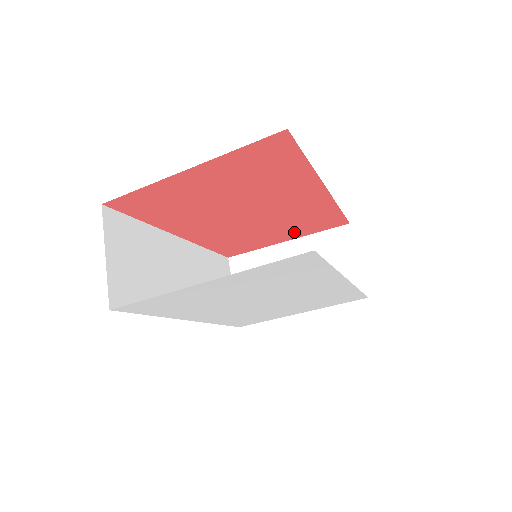
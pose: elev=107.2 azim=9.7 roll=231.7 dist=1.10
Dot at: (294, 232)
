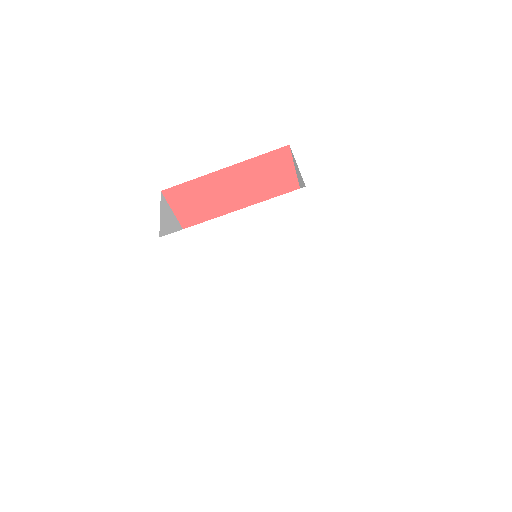
Dot at: occluded
